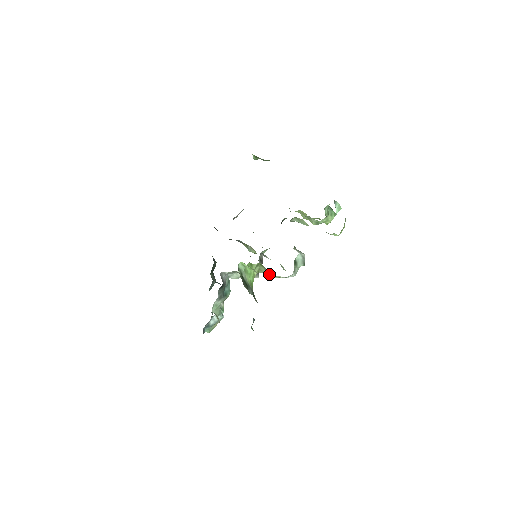
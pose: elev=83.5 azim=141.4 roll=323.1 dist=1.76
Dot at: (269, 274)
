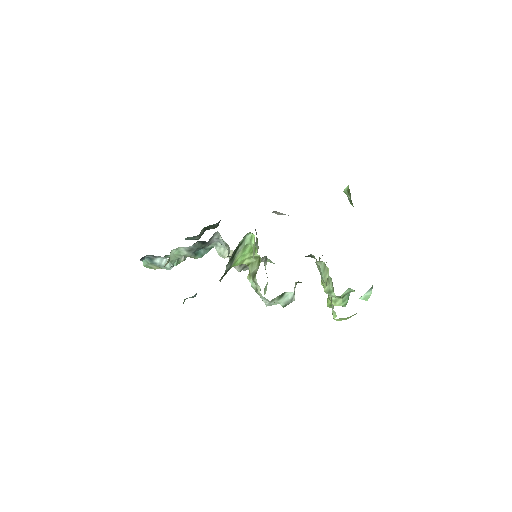
Dot at: occluded
